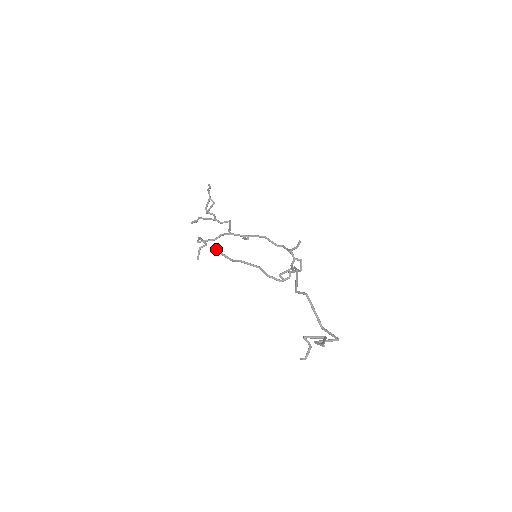
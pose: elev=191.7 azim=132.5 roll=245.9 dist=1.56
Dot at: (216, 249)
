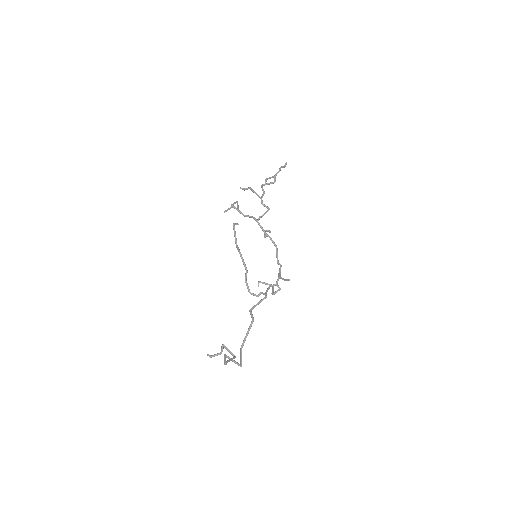
Dot at: occluded
